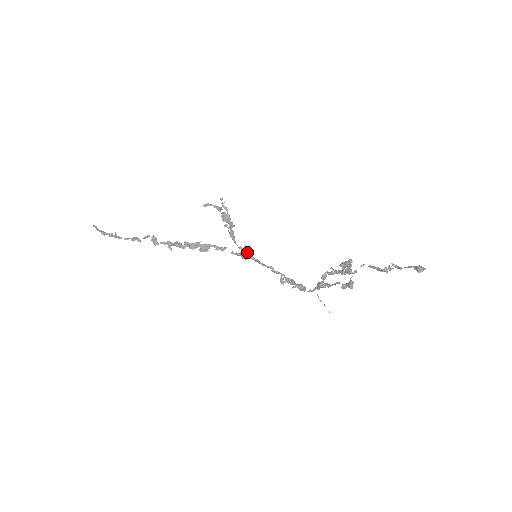
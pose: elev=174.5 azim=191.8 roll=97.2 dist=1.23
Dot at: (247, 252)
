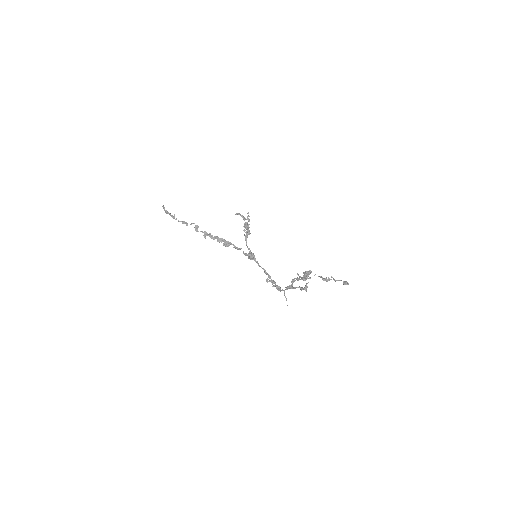
Dot at: (253, 254)
